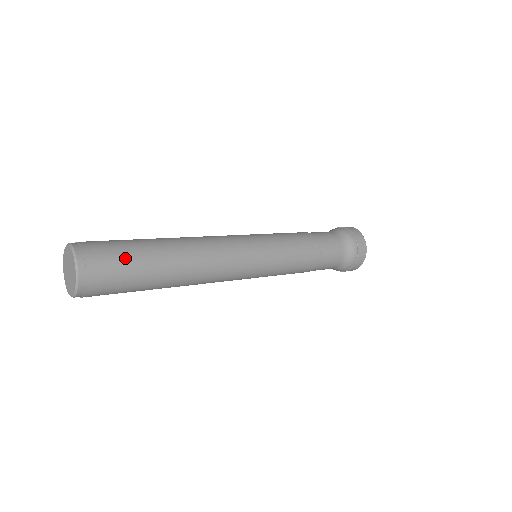
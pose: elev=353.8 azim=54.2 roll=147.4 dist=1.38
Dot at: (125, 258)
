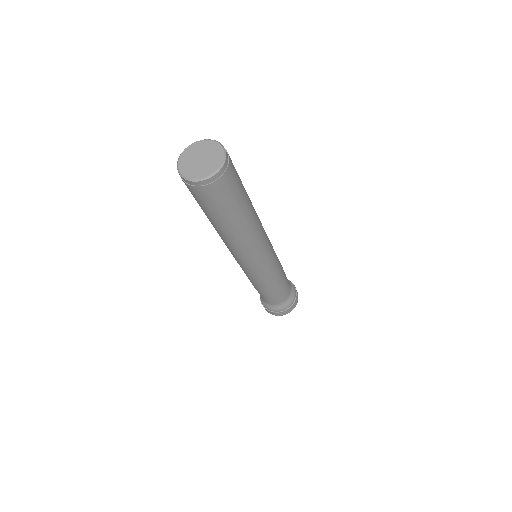
Dot at: occluded
